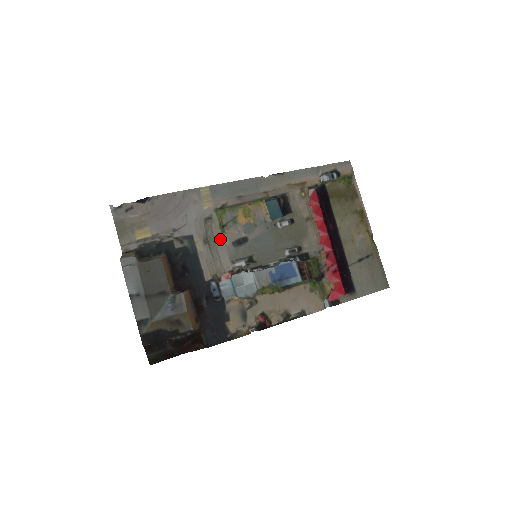
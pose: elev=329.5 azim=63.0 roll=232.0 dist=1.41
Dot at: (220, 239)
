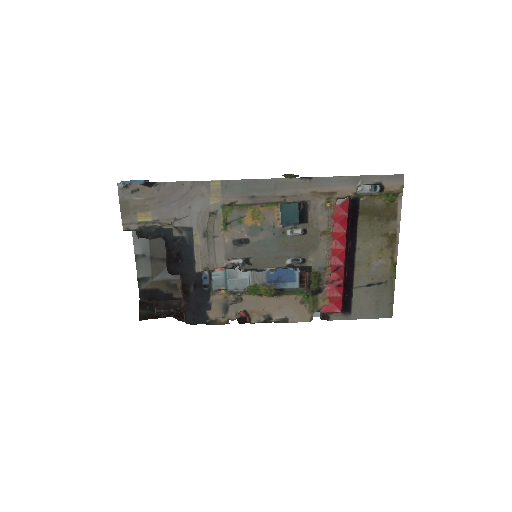
Dot at: (220, 236)
